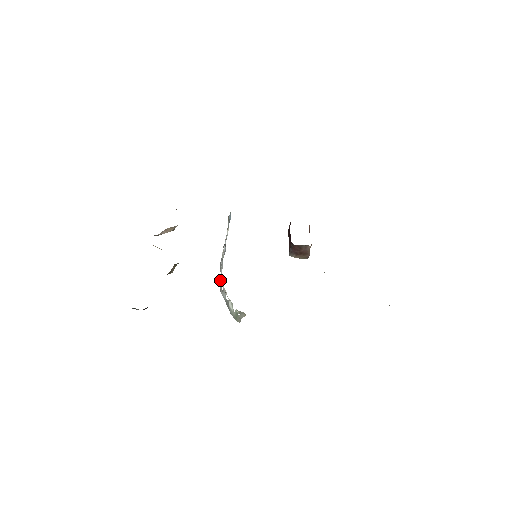
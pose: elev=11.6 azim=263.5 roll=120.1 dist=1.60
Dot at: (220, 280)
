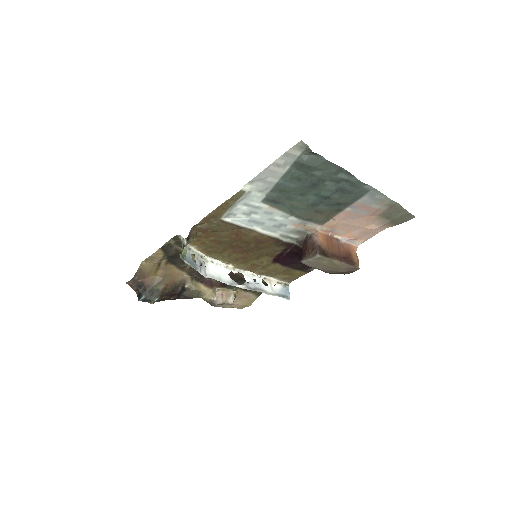
Dot at: (207, 265)
